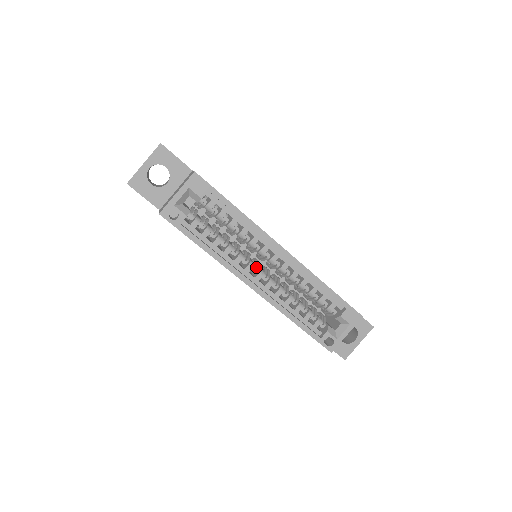
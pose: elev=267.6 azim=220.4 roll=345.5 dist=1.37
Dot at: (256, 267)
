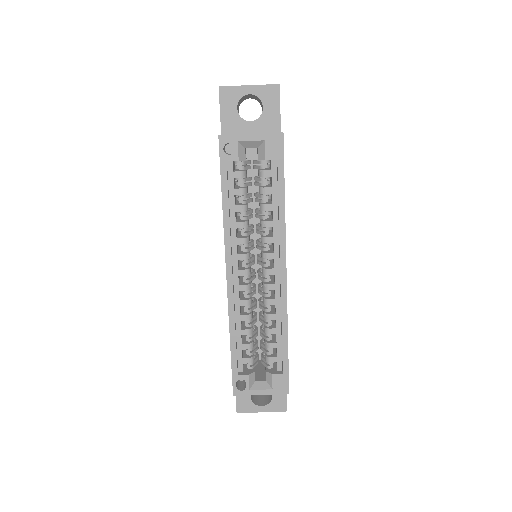
Dot at: occluded
